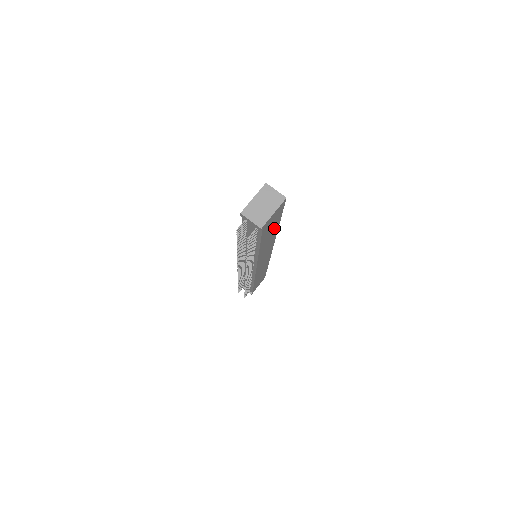
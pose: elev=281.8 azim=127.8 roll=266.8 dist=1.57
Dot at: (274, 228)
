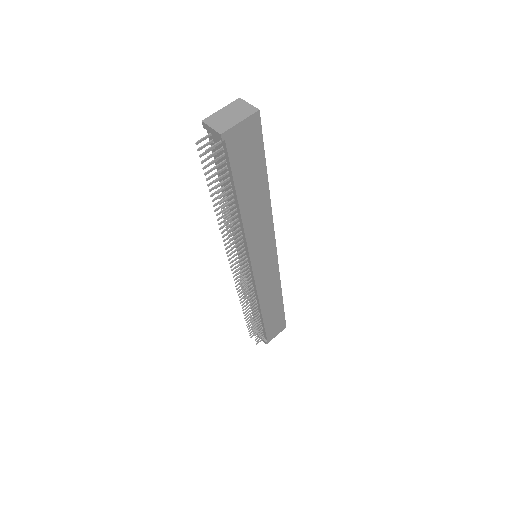
Dot at: (258, 180)
